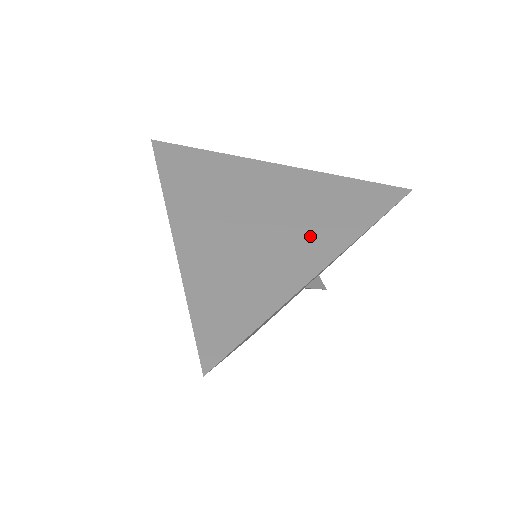
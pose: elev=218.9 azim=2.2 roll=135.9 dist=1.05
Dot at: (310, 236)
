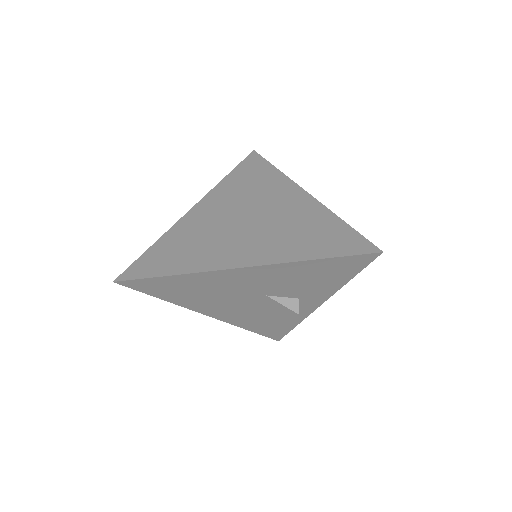
Dot at: (259, 245)
